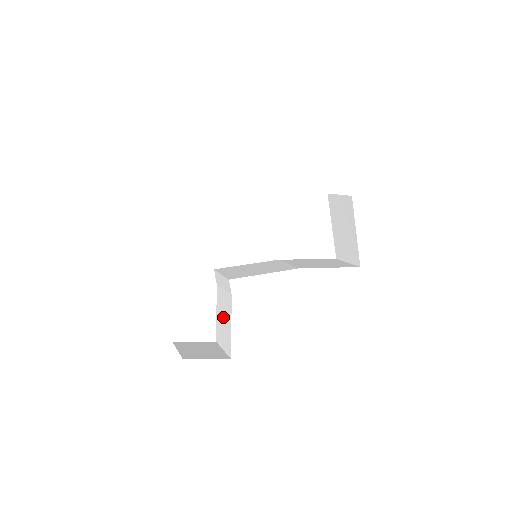
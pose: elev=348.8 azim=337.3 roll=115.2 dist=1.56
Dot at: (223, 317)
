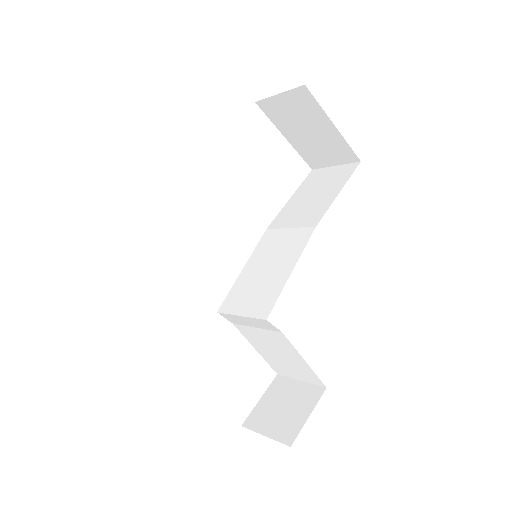
Dot at: (276, 353)
